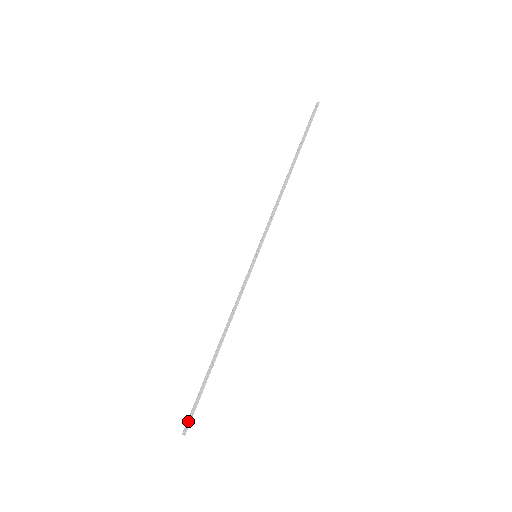
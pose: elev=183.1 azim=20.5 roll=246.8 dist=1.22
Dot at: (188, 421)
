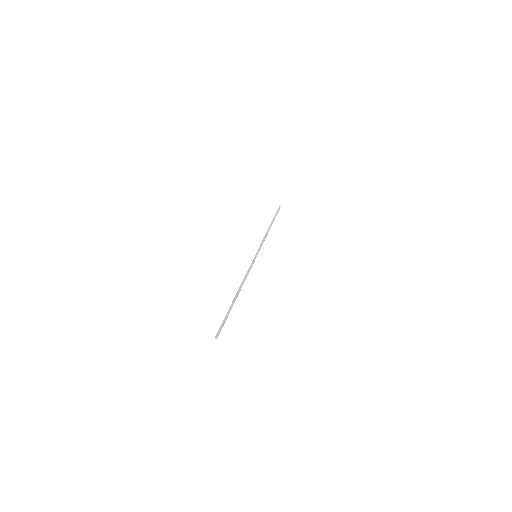
Dot at: (219, 329)
